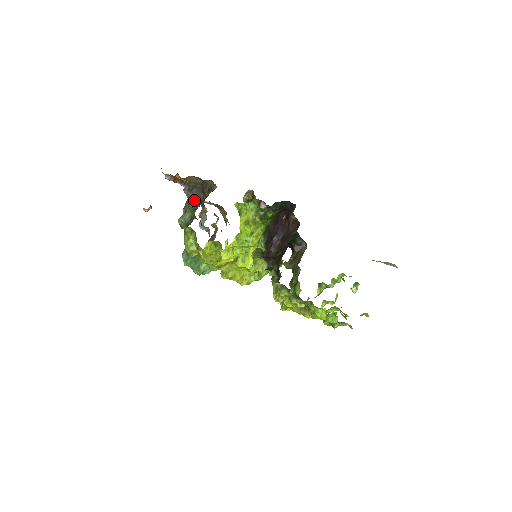
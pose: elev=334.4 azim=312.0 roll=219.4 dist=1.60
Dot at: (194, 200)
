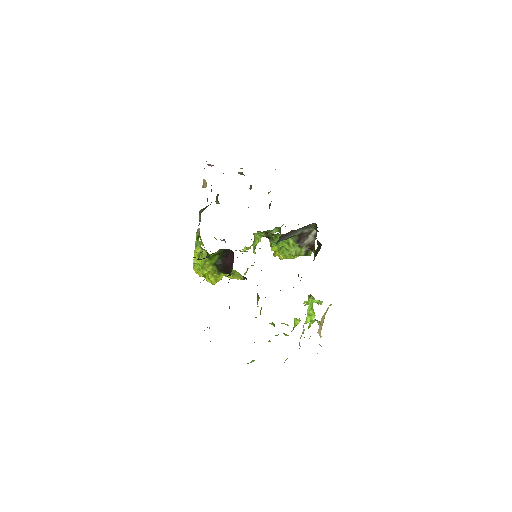
Dot at: occluded
